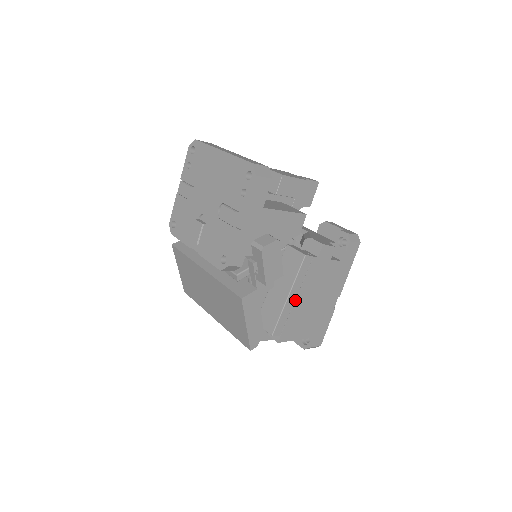
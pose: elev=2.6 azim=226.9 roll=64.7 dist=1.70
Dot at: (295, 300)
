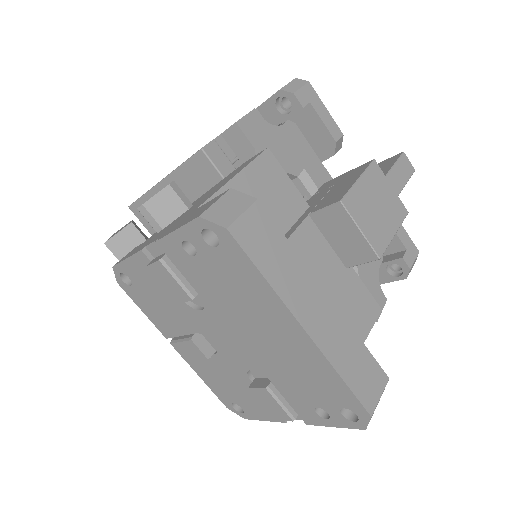
Dot at: occluded
